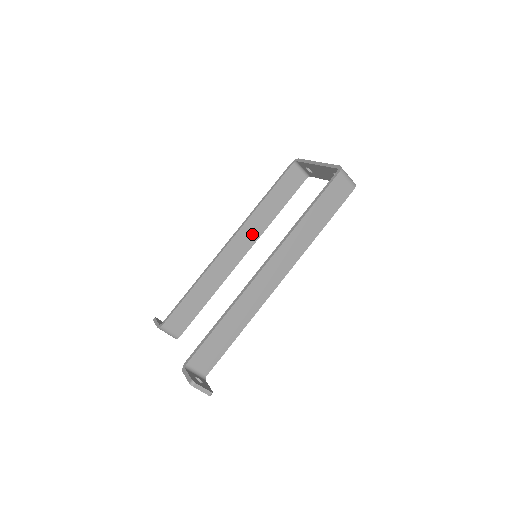
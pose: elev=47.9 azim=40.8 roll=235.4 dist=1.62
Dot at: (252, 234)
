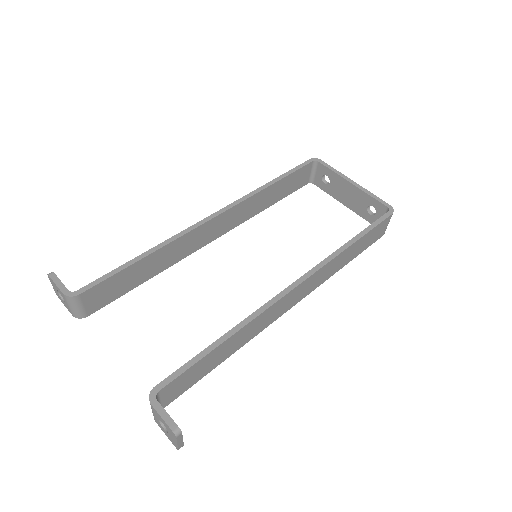
Dot at: (237, 218)
